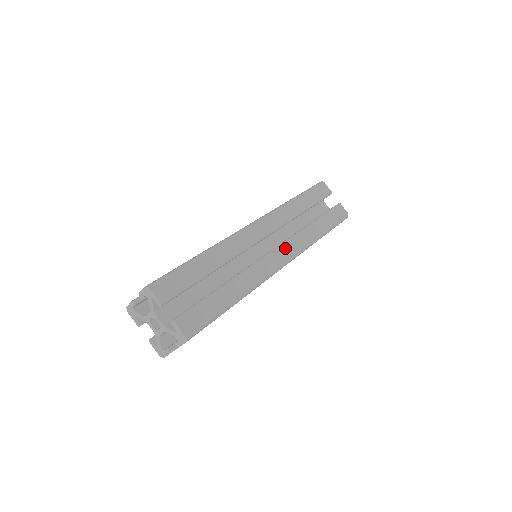
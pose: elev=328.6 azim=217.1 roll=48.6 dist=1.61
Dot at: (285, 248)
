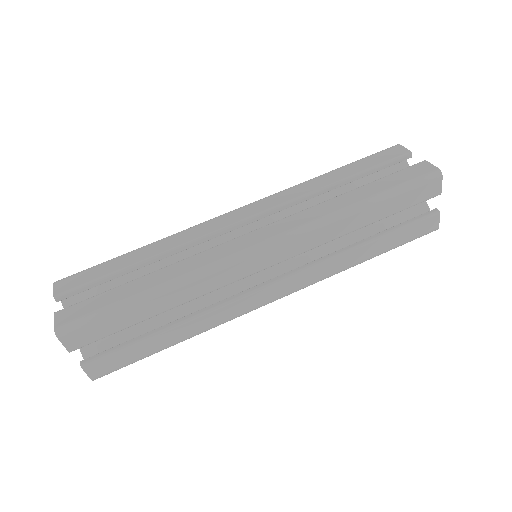
Dot at: (290, 282)
